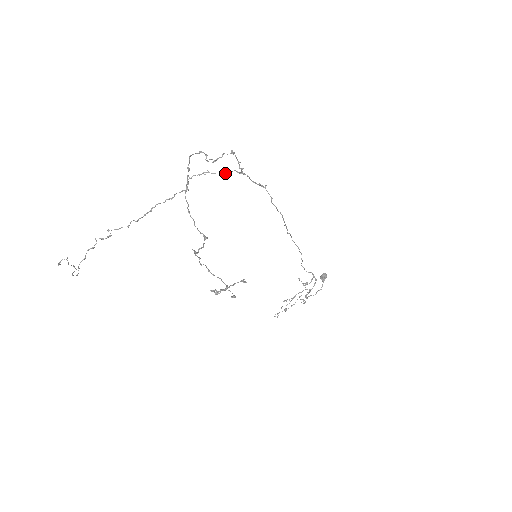
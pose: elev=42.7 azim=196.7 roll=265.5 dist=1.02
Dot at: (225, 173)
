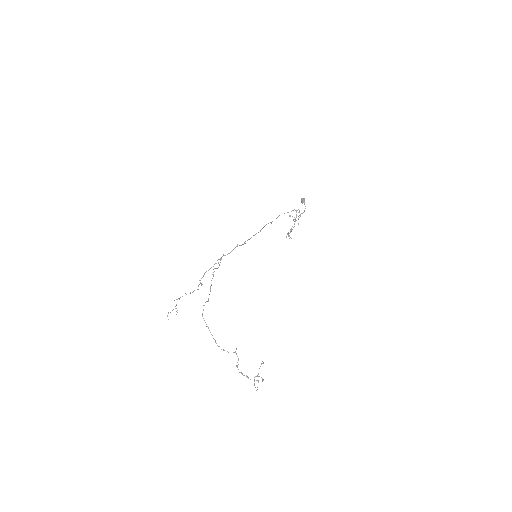
Dot at: occluded
